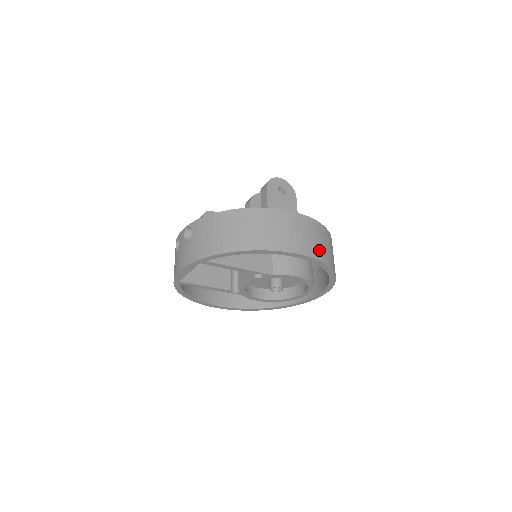
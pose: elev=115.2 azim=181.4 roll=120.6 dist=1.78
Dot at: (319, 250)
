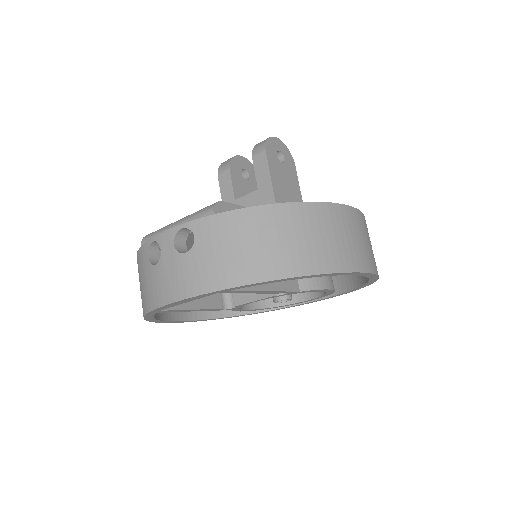
Dot at: (374, 259)
